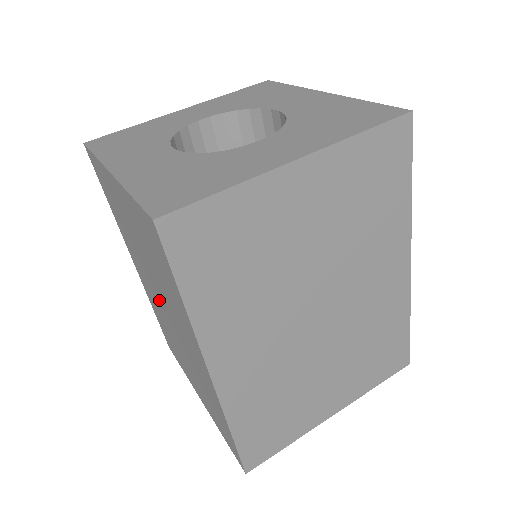
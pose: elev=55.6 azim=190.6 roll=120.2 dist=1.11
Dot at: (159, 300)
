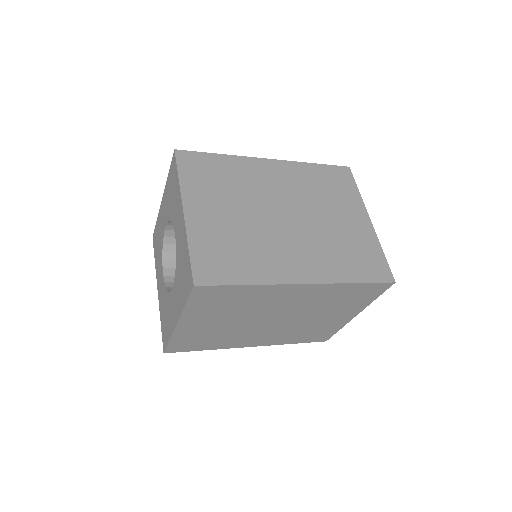
Dot at: occluded
